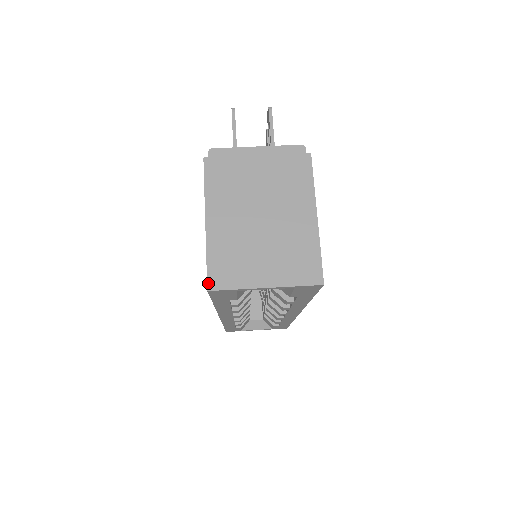
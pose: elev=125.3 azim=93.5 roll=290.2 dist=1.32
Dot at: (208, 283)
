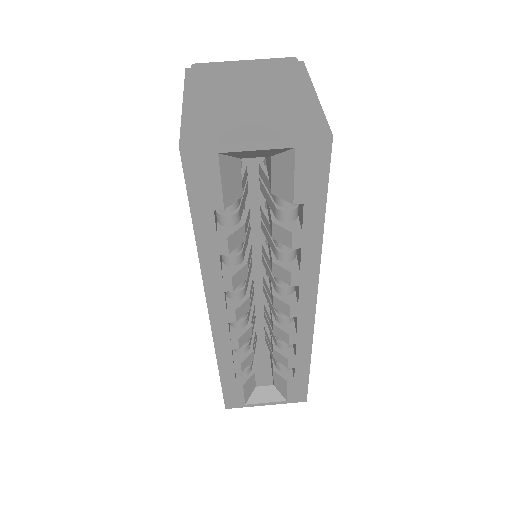
Dot at: (181, 141)
